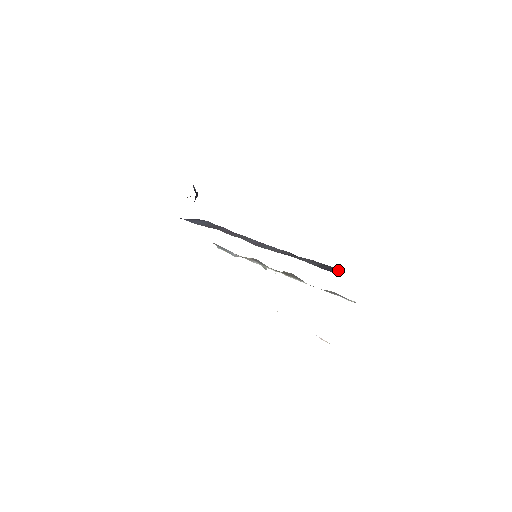
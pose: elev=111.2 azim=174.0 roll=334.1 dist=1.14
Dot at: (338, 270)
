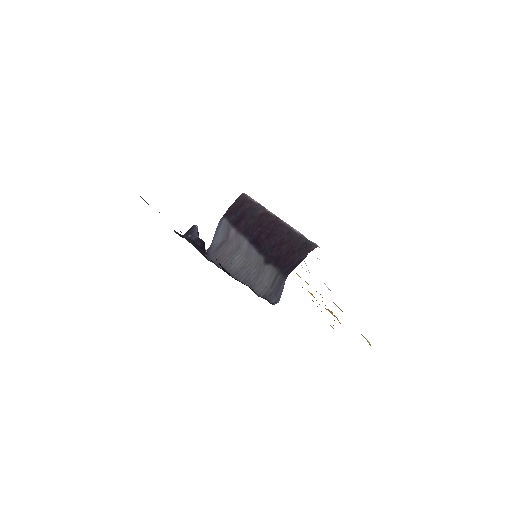
Dot at: (282, 284)
